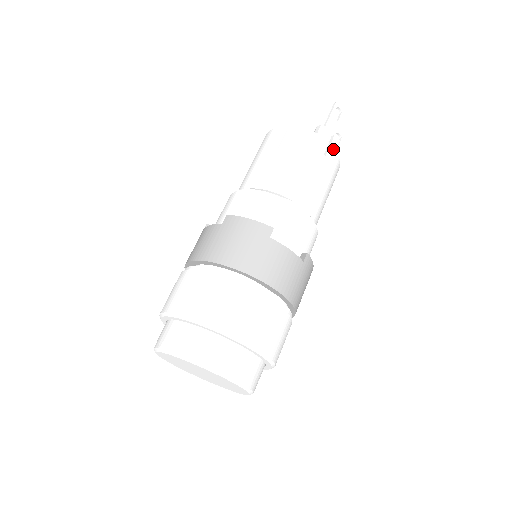
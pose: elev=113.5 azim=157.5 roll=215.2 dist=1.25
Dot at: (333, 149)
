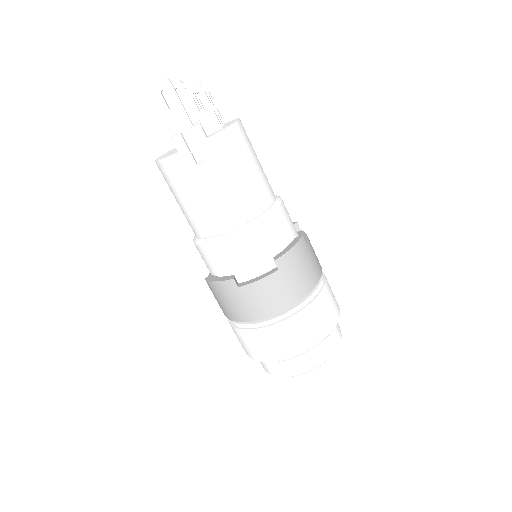
Dot at: (203, 142)
